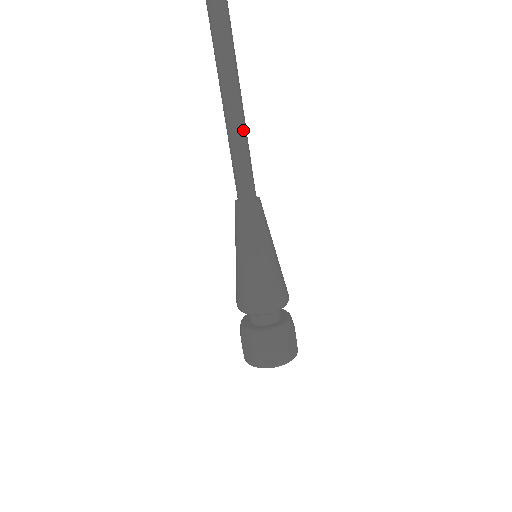
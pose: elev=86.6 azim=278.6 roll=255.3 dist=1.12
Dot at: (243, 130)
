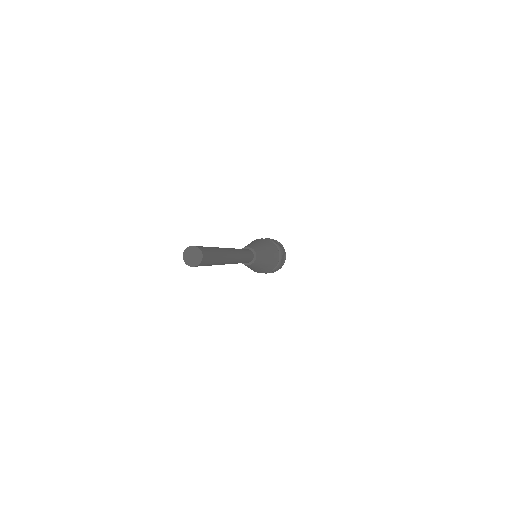
Dot at: (242, 260)
